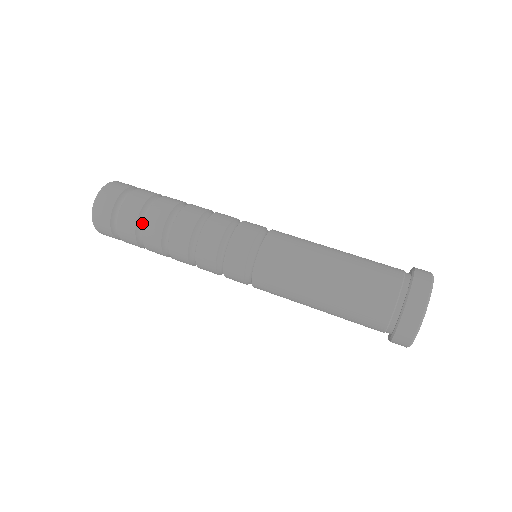
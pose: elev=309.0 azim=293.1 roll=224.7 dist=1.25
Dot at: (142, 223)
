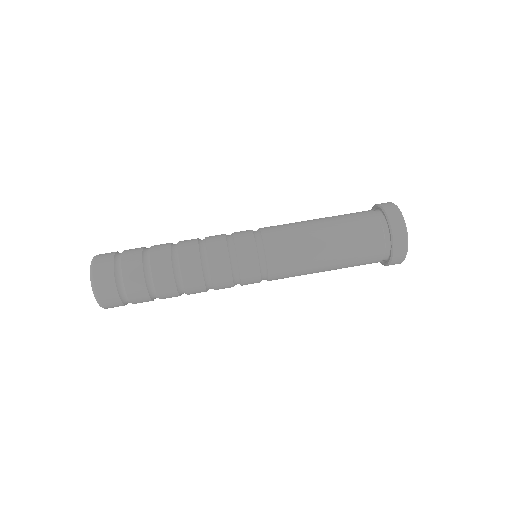
Dot at: (150, 278)
